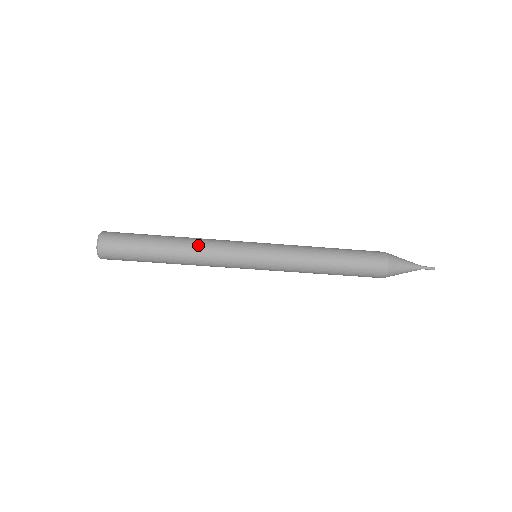
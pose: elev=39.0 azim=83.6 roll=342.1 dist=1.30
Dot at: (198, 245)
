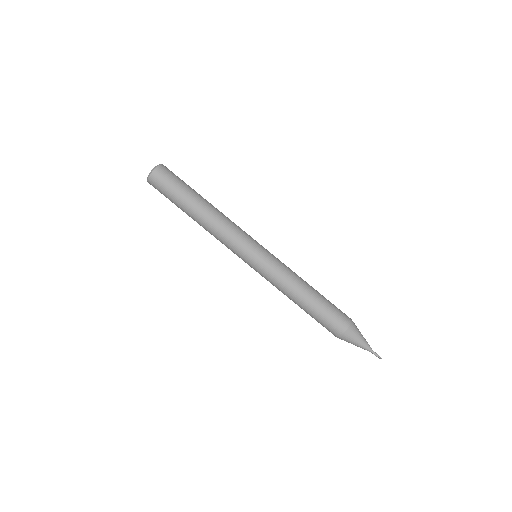
Dot at: occluded
